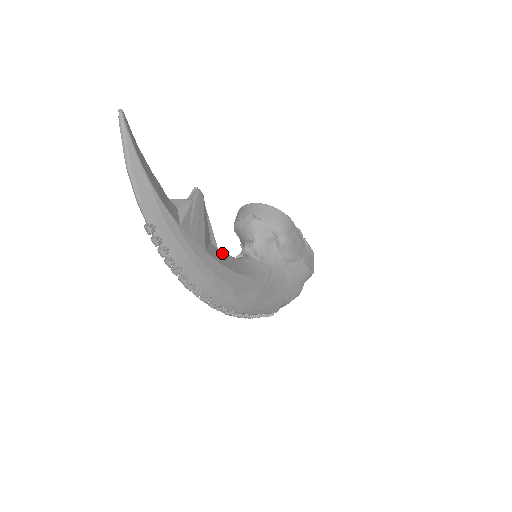
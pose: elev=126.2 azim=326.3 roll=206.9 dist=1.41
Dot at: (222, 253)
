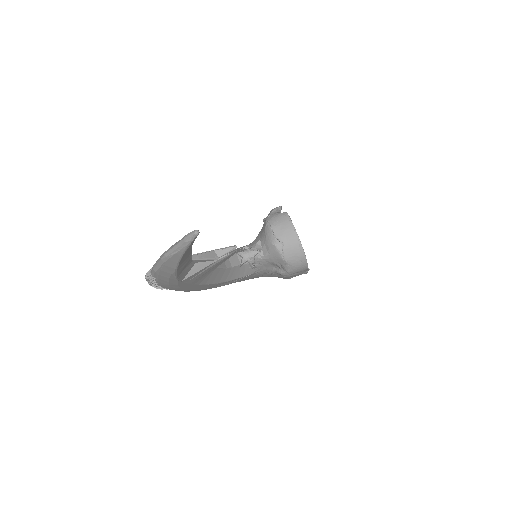
Dot at: (216, 271)
